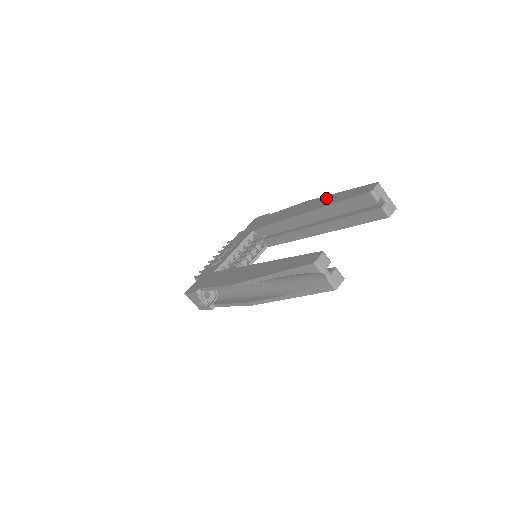
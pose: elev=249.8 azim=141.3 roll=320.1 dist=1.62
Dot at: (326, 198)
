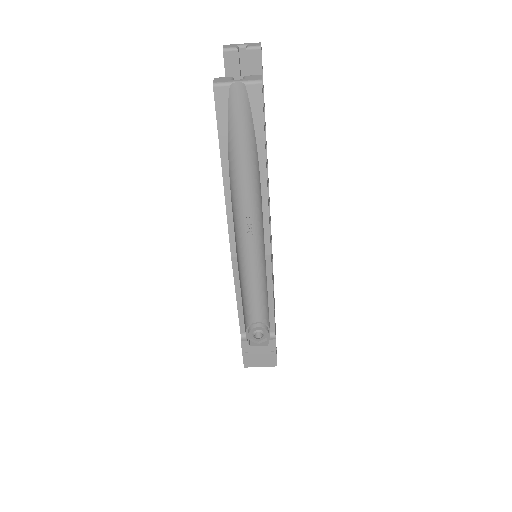
Dot at: occluded
